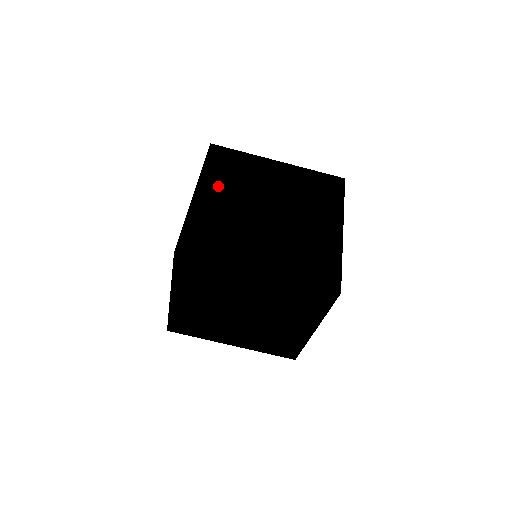
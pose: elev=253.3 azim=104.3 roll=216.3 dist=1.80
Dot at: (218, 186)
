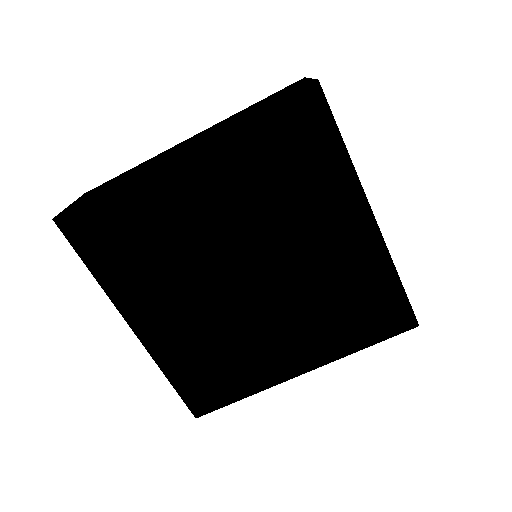
Dot at: (147, 294)
